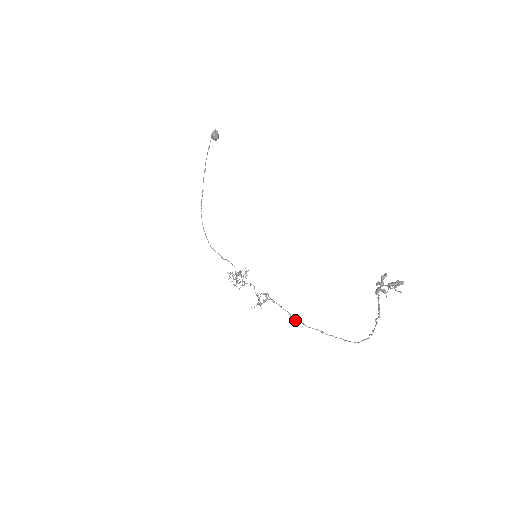
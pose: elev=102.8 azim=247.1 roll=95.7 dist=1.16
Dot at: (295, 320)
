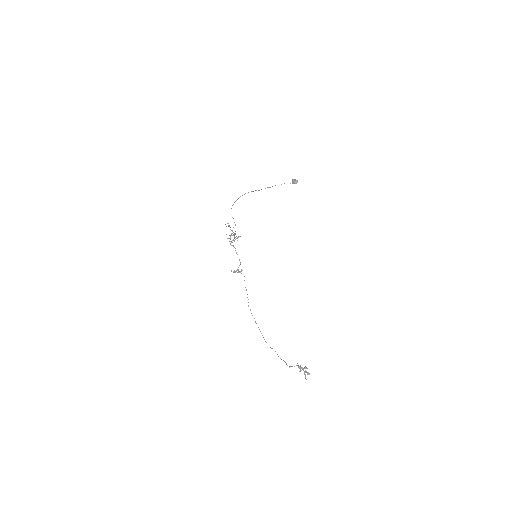
Dot at: occluded
